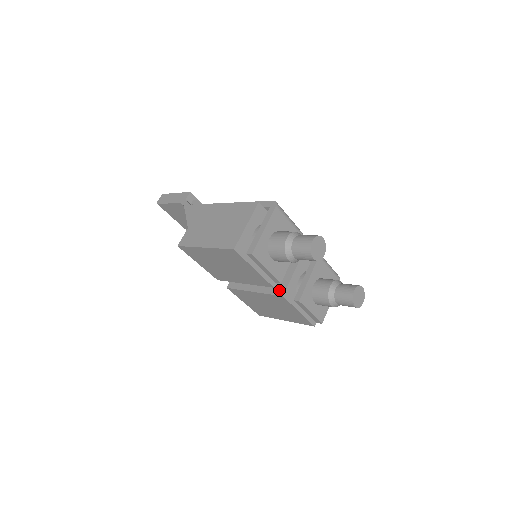
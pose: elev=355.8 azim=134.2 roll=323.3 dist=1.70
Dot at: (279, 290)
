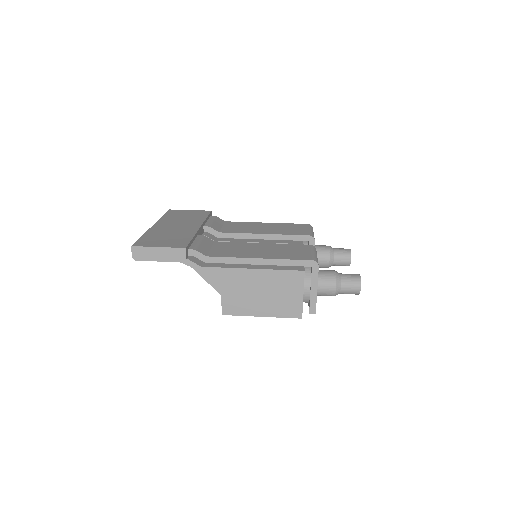
Dot at: occluded
